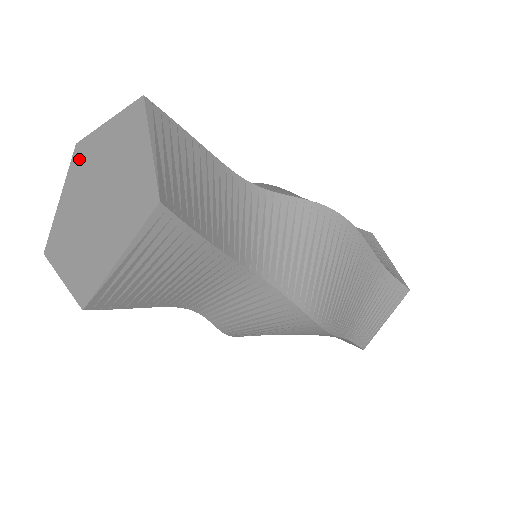
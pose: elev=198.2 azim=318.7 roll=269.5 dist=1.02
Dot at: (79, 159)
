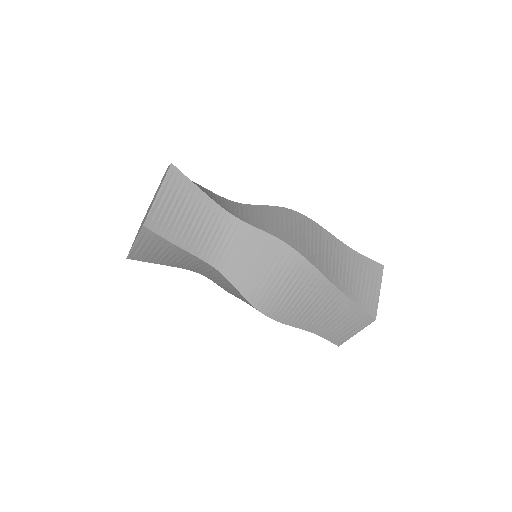
Dot at: occluded
